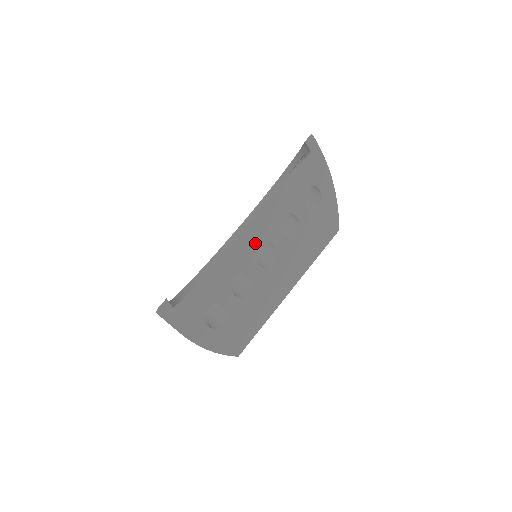
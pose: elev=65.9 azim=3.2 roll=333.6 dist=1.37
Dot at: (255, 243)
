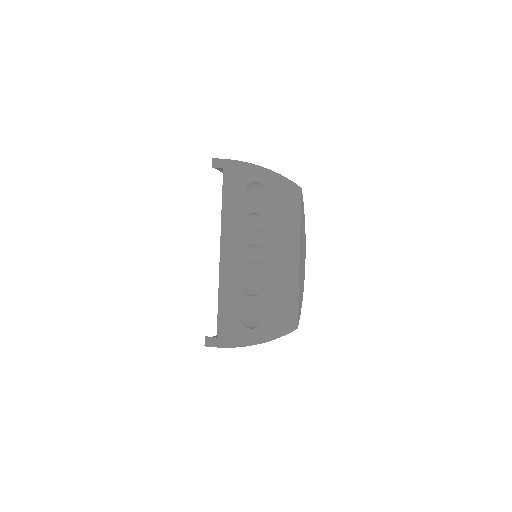
Dot at: (237, 256)
